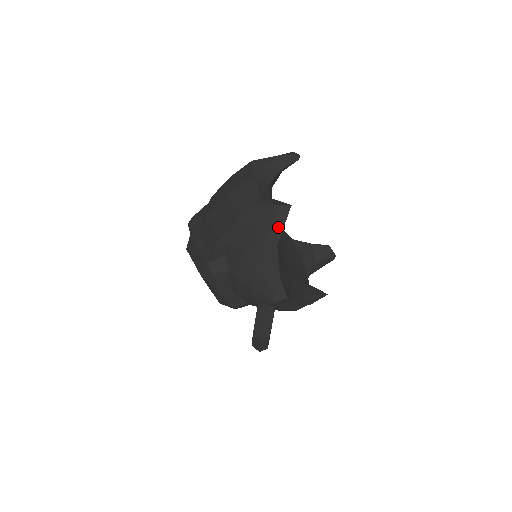
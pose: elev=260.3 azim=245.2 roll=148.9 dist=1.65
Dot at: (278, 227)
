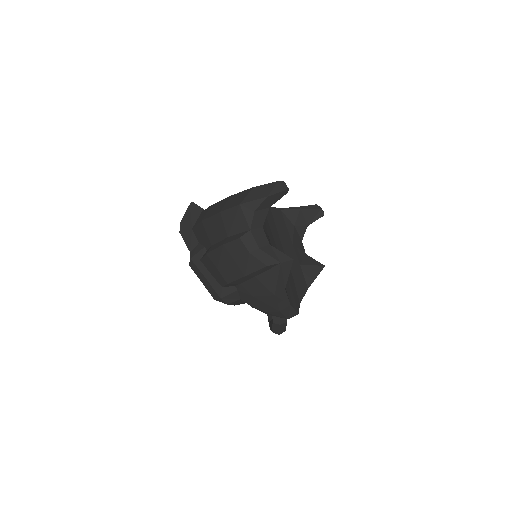
Dot at: (284, 277)
